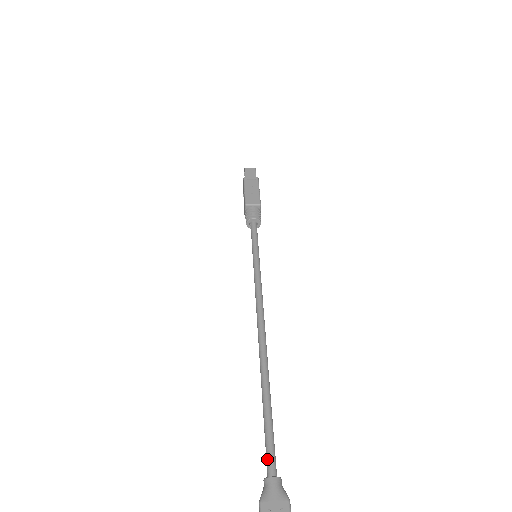
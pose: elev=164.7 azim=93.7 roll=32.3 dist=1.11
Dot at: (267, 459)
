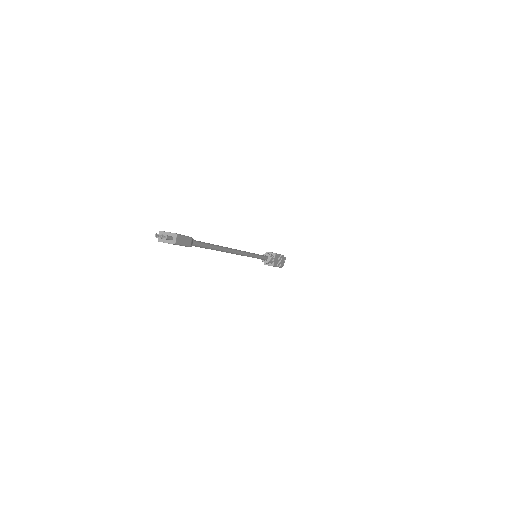
Dot at: occluded
